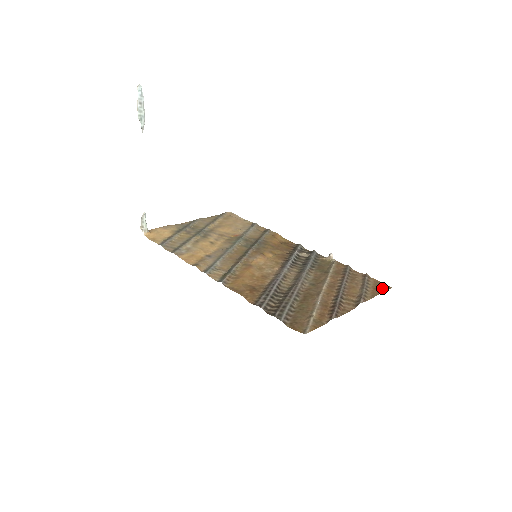
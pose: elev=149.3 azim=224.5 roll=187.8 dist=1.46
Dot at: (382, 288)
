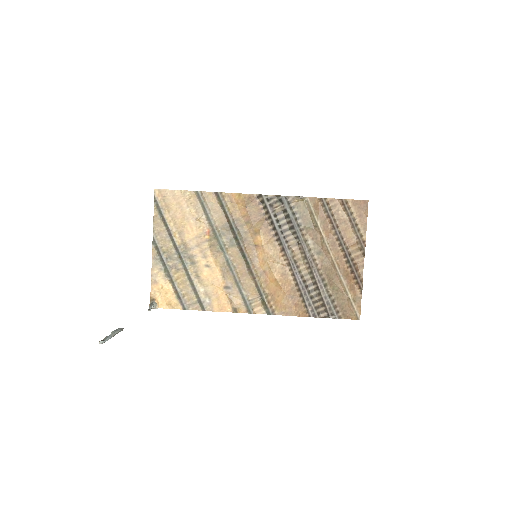
Dot at: (364, 210)
